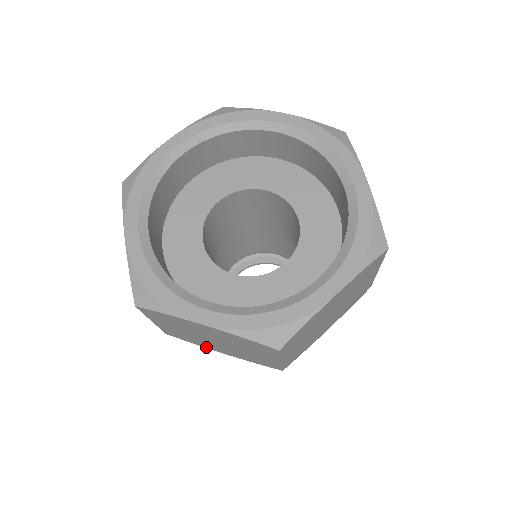
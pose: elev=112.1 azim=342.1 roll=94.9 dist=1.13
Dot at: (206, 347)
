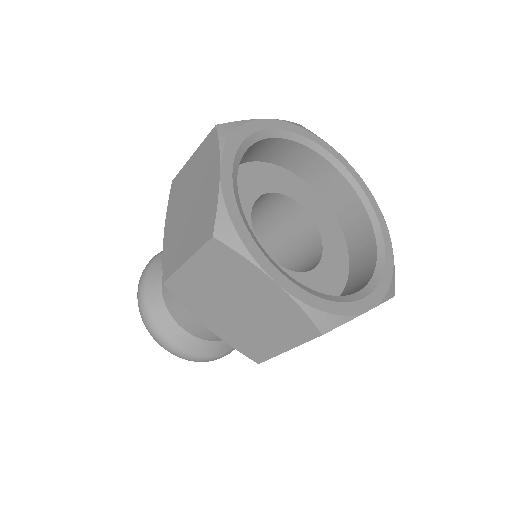
Dot at: (195, 314)
